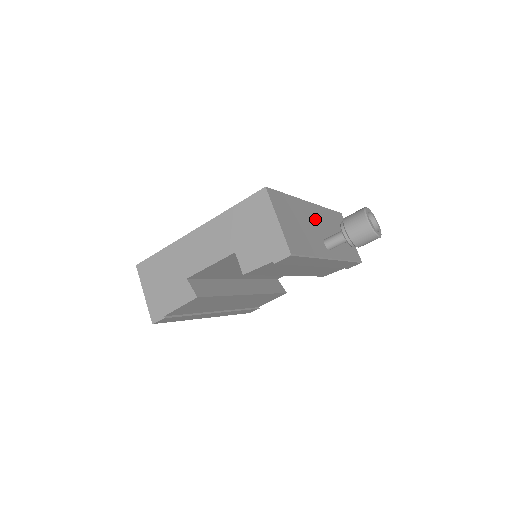
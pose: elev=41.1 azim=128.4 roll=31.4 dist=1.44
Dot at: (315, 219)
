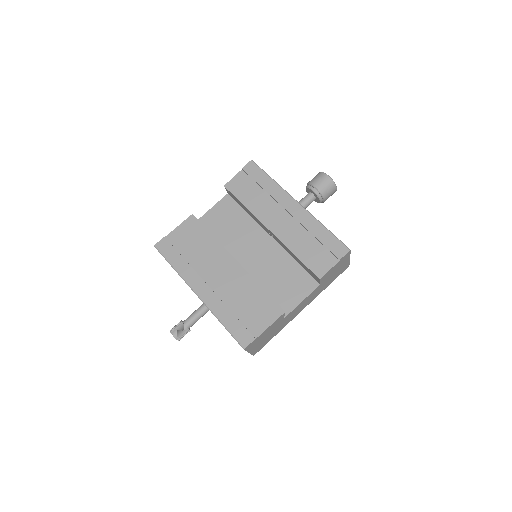
Dot at: occluded
